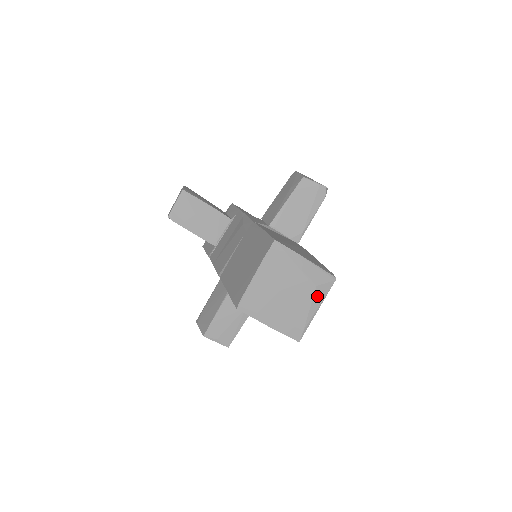
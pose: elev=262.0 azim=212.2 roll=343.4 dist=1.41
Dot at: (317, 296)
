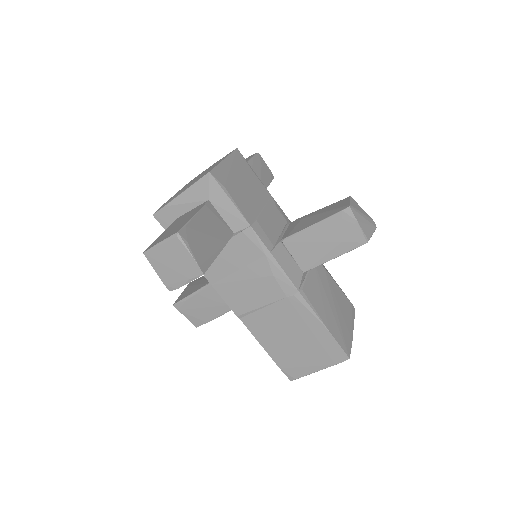
Dot at: occluded
